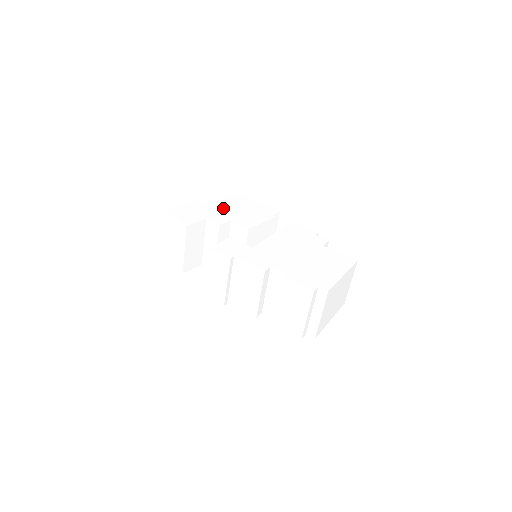
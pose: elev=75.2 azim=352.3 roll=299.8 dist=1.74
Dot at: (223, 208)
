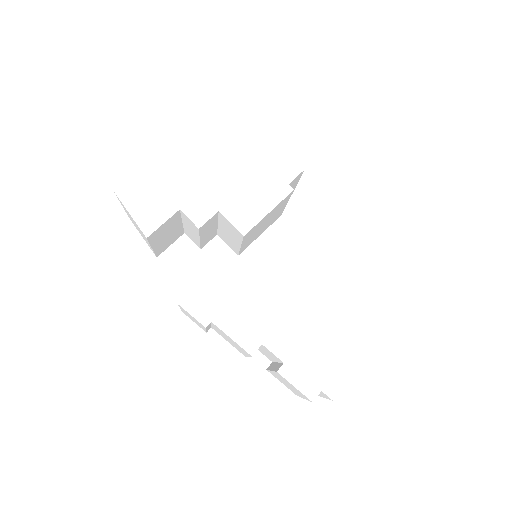
Dot at: (210, 171)
